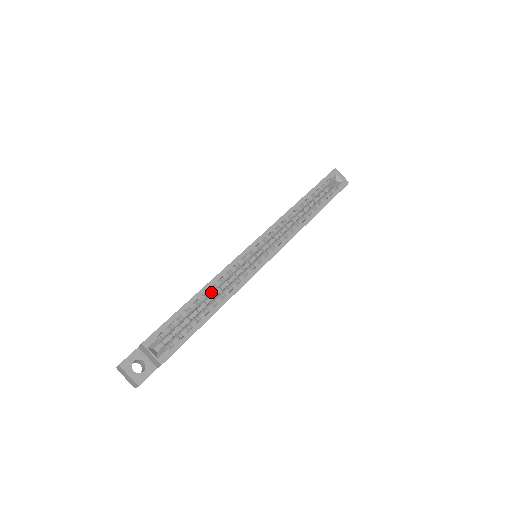
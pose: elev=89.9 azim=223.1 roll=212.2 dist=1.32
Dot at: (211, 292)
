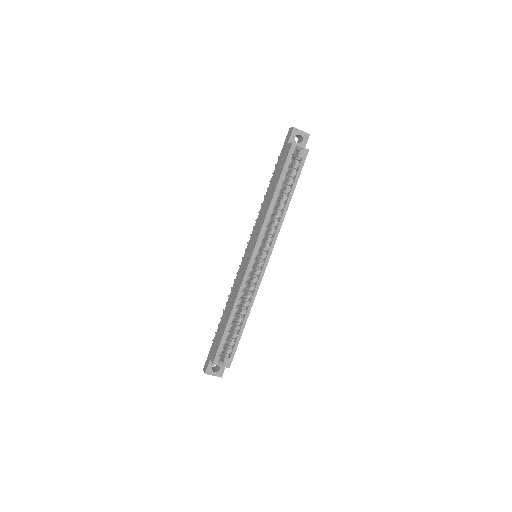
Dot at: (238, 309)
